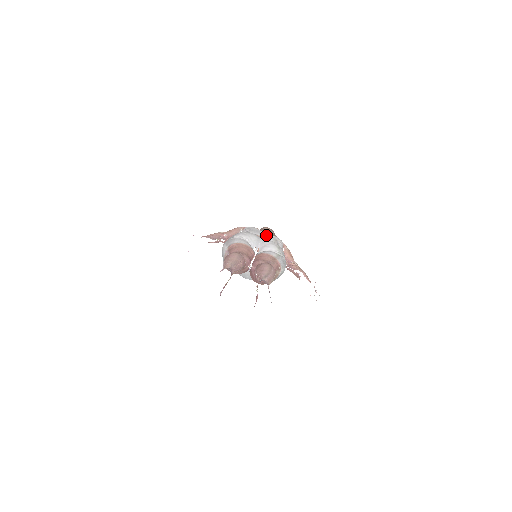
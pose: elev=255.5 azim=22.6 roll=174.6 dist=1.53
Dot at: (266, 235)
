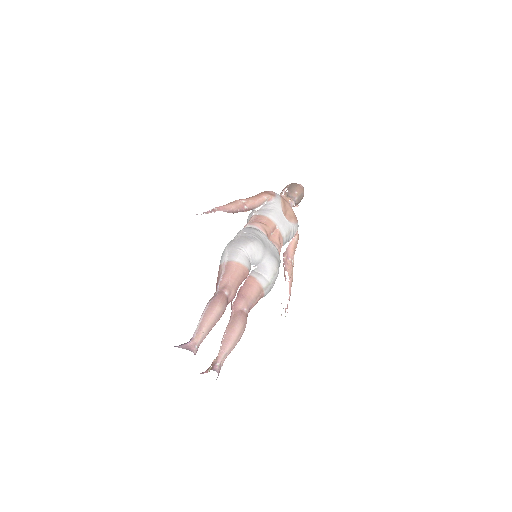
Dot at: (284, 223)
